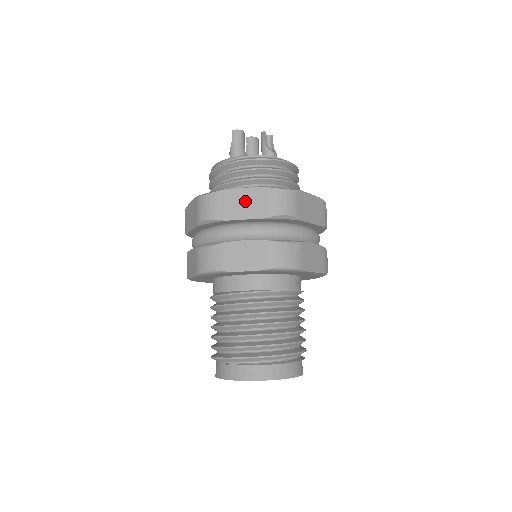
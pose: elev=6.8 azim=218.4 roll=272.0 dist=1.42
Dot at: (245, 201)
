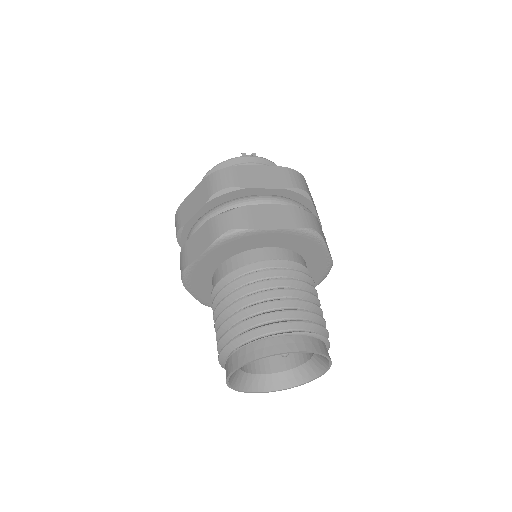
Dot at: (194, 200)
